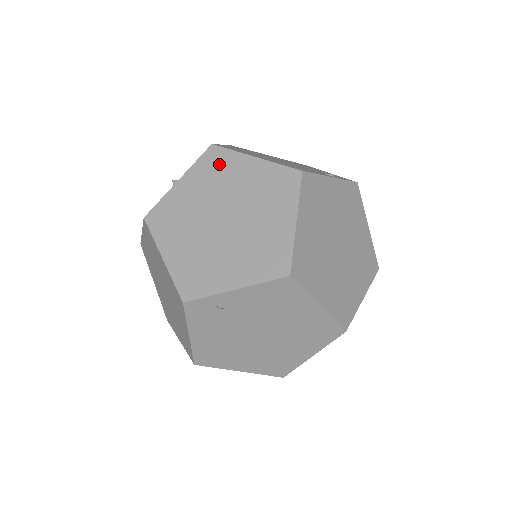
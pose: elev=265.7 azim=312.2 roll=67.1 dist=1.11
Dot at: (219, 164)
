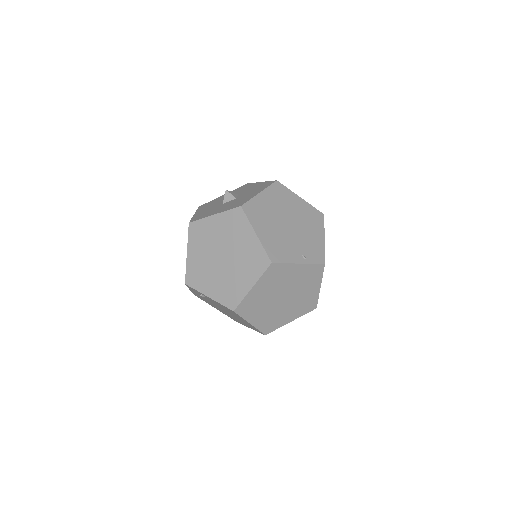
Dot at: (237, 223)
